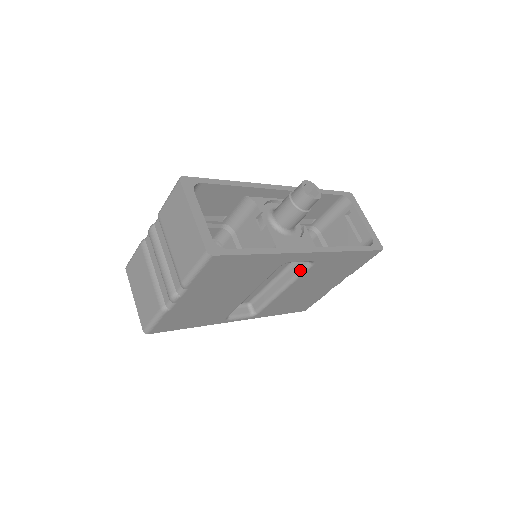
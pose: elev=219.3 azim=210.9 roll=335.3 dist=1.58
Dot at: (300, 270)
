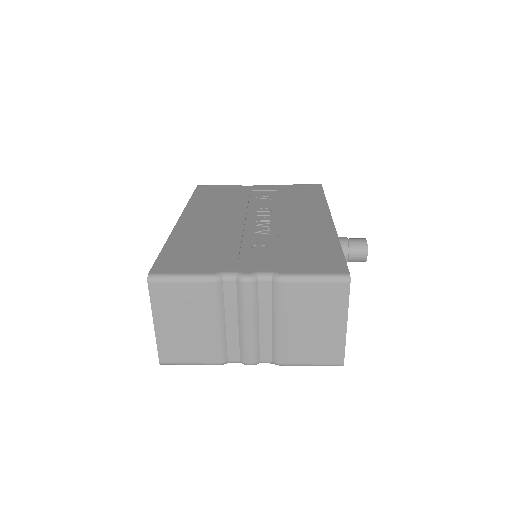
Dot at: occluded
